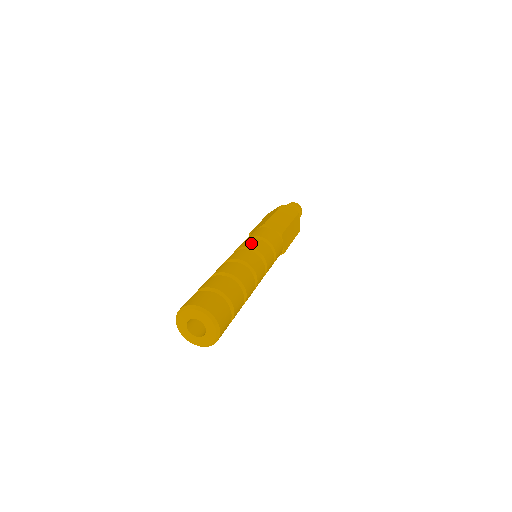
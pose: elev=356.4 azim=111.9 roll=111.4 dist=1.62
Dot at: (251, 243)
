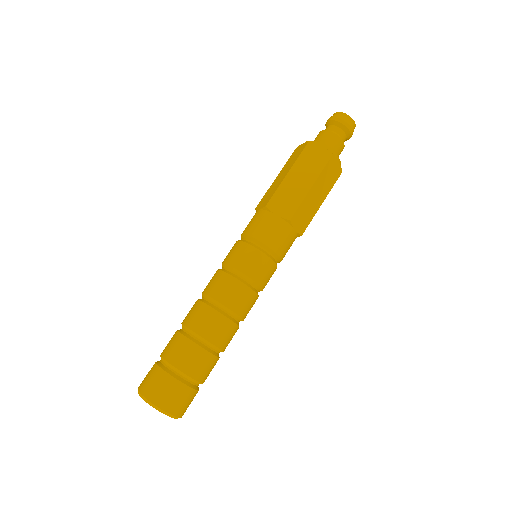
Dot at: (237, 257)
